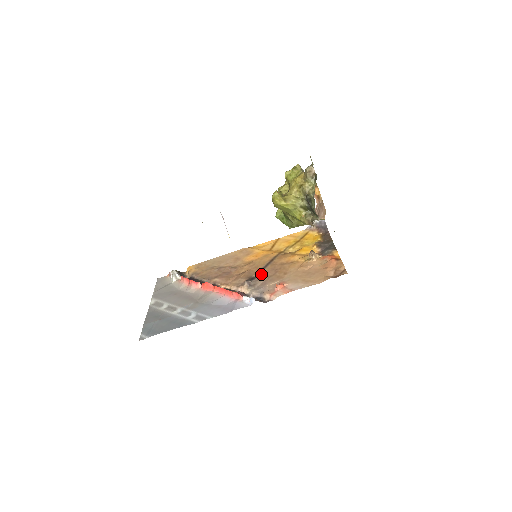
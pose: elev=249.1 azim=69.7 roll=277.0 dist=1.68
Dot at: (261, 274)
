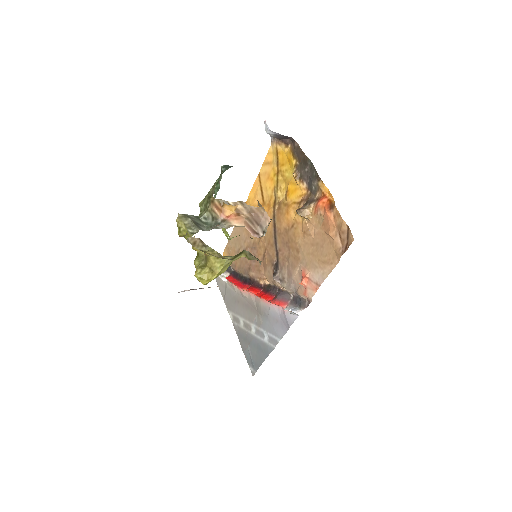
Dot at: (279, 256)
